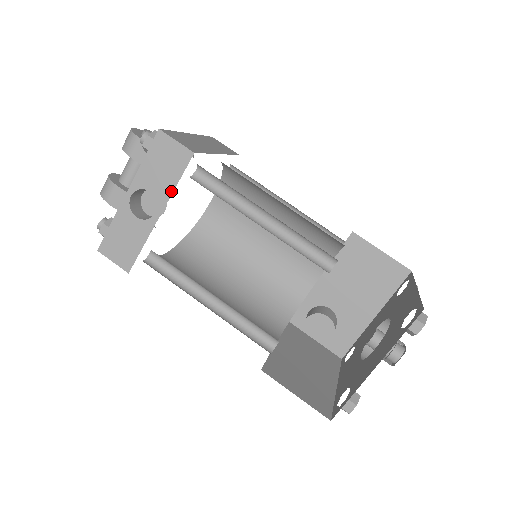
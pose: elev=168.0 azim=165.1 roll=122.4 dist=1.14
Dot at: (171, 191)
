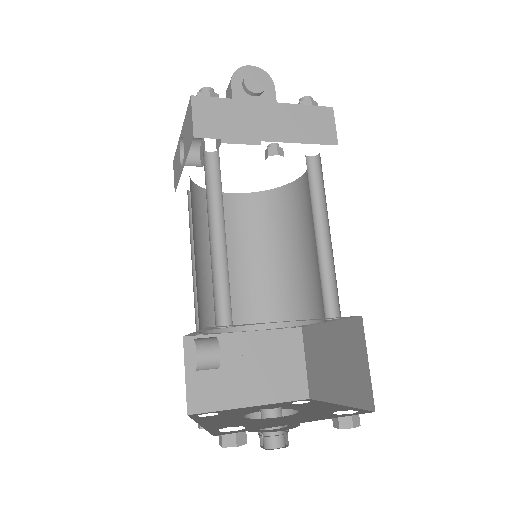
Dot at: occluded
